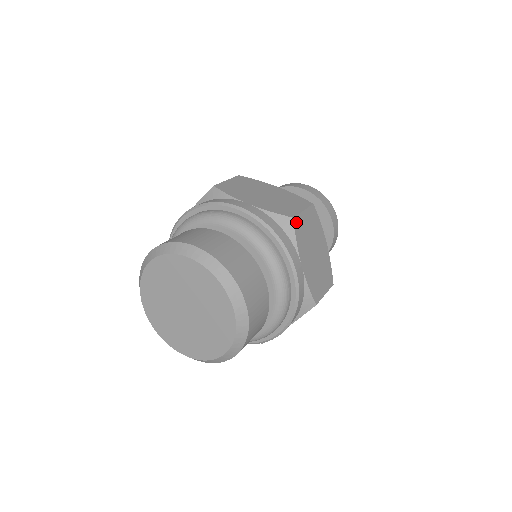
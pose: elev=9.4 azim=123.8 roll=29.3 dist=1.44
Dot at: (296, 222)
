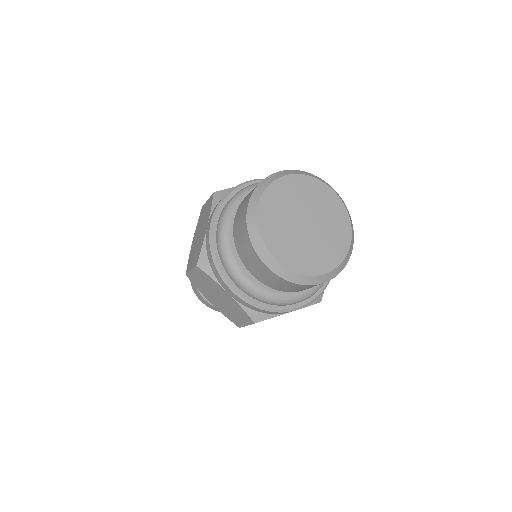
Dot at: occluded
